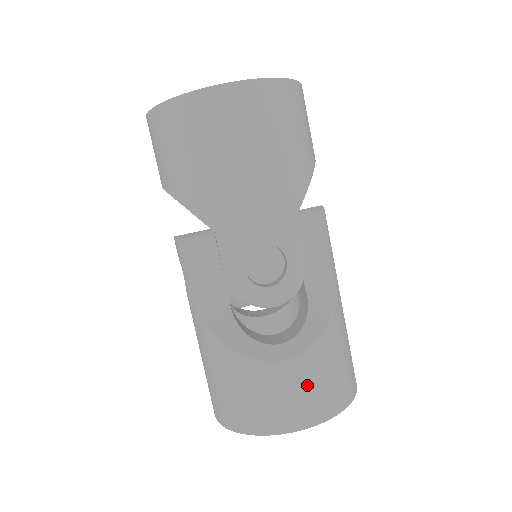
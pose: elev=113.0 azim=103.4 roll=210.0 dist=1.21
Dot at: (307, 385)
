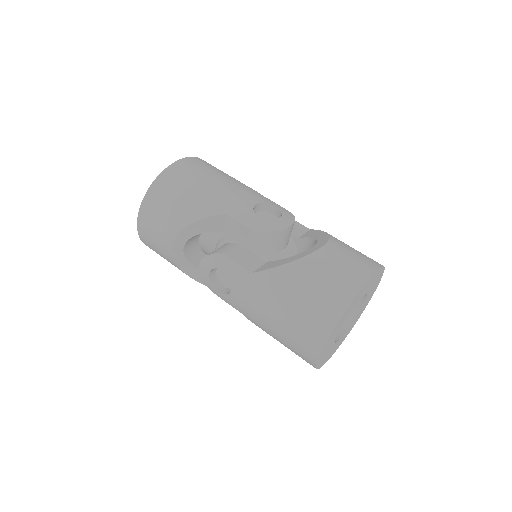
Dot at: (349, 253)
